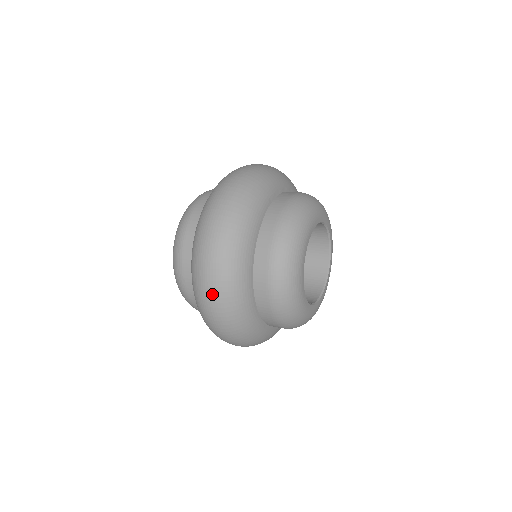
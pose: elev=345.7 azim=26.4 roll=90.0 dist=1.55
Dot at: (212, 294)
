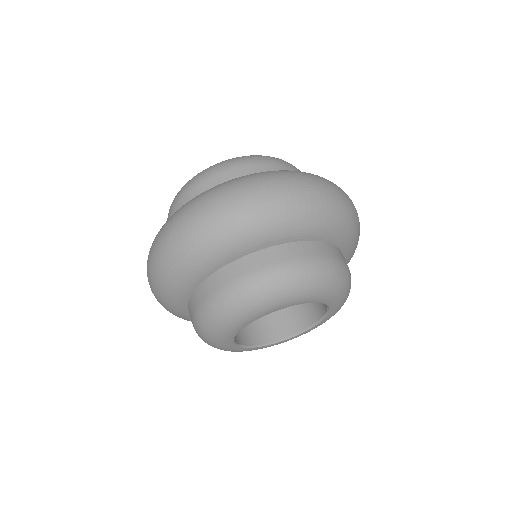
Dot at: (150, 287)
